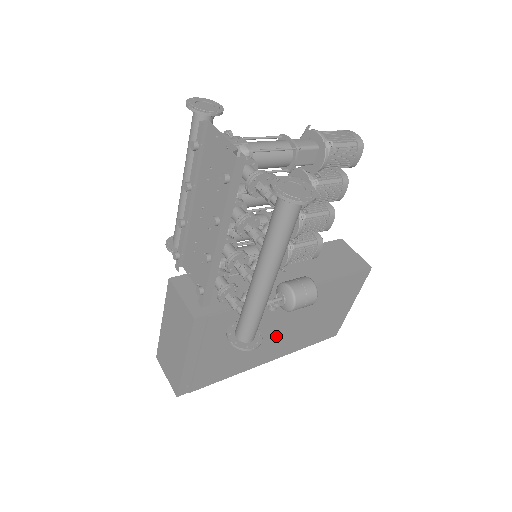
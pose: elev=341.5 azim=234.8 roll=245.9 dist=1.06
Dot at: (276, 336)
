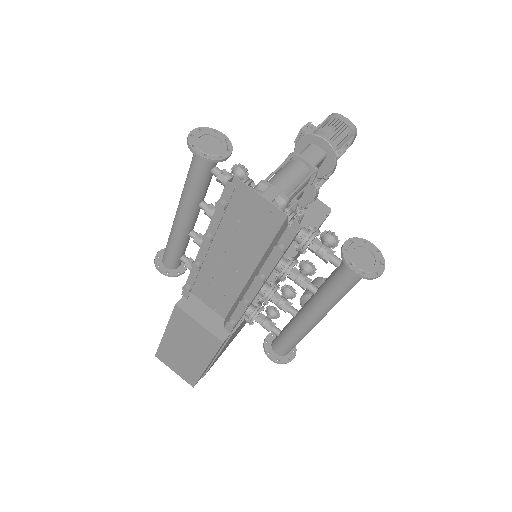
Dot at: occluded
